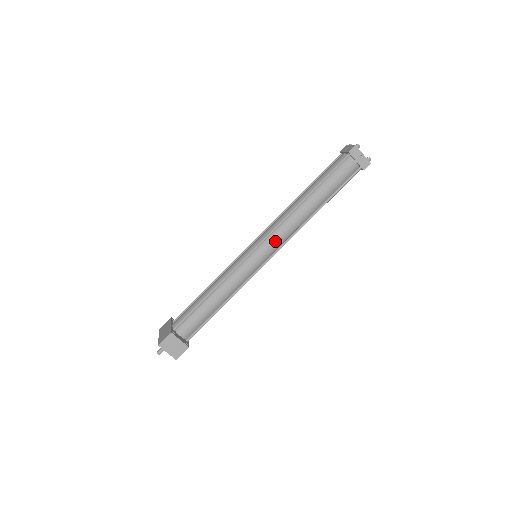
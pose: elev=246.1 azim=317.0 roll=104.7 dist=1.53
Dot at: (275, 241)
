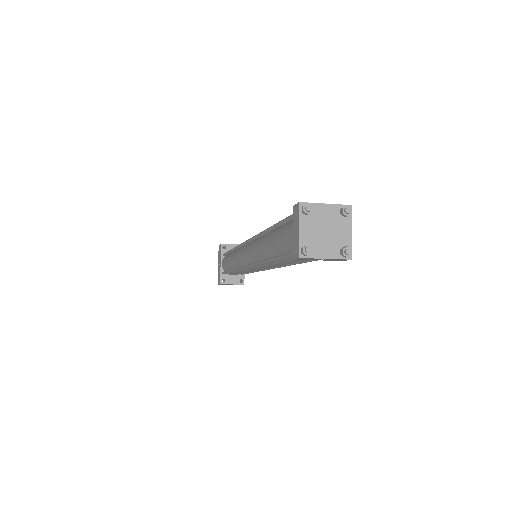
Dot at: occluded
